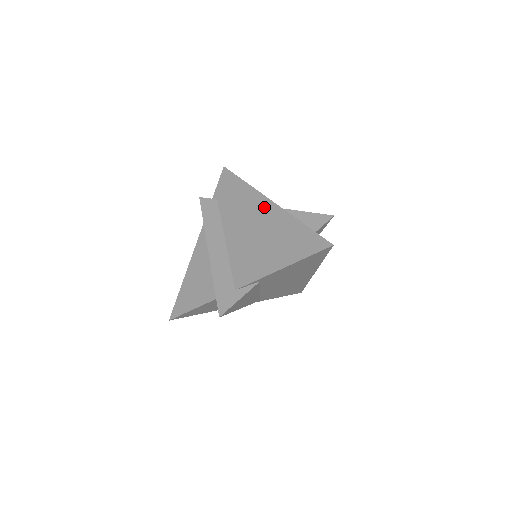
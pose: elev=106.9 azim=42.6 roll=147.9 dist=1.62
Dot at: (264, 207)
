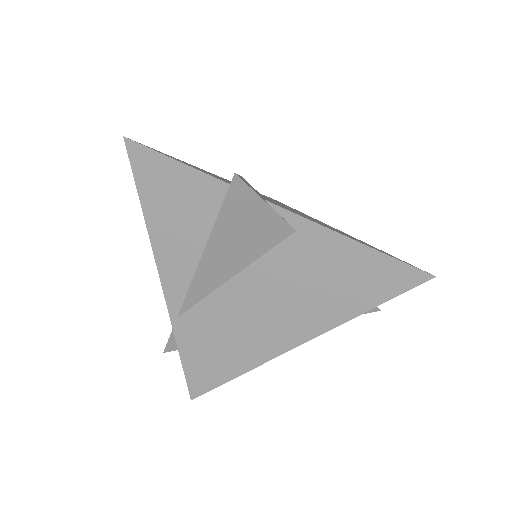
Dot at: (326, 224)
